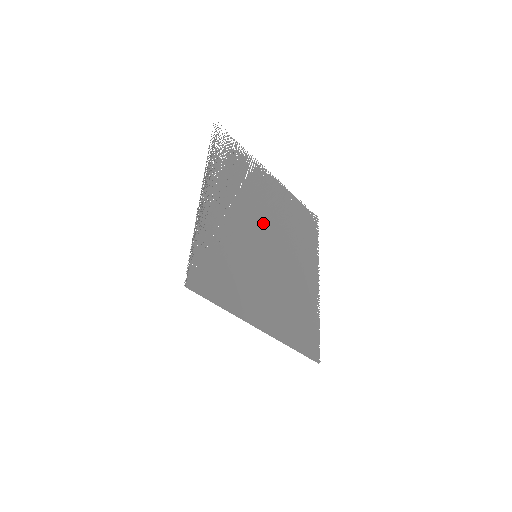
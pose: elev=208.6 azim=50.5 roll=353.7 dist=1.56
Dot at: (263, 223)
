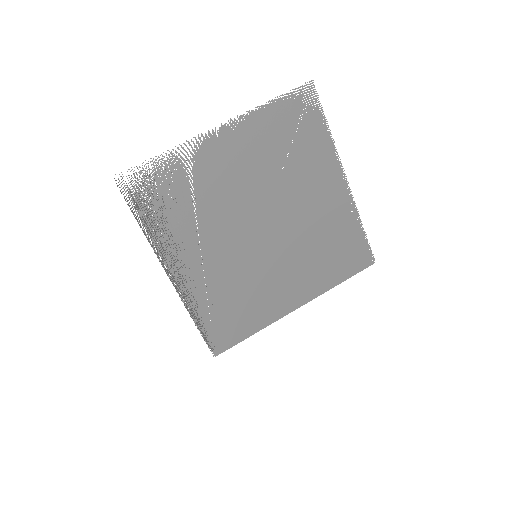
Dot at: (243, 211)
